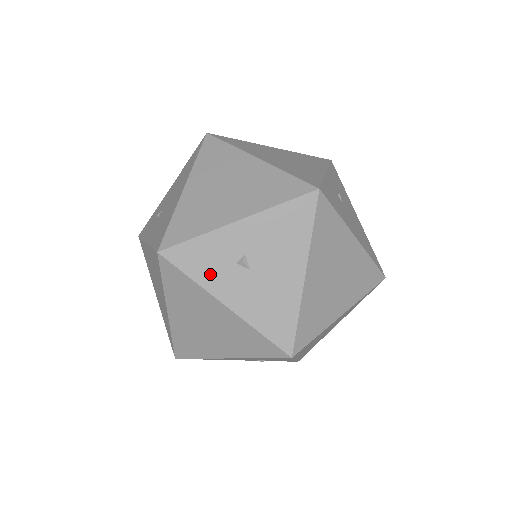
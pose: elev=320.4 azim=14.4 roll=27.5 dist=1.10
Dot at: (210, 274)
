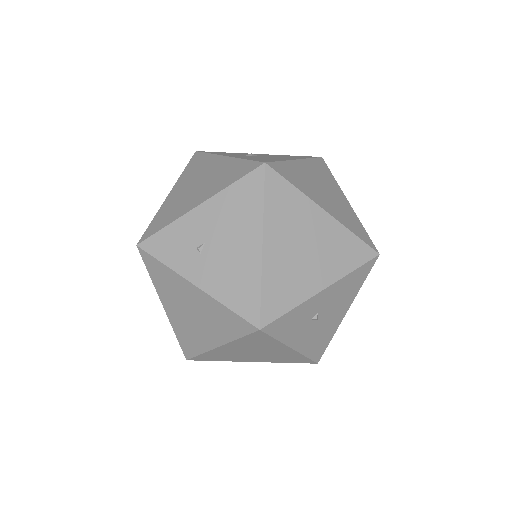
Dot at: (291, 332)
